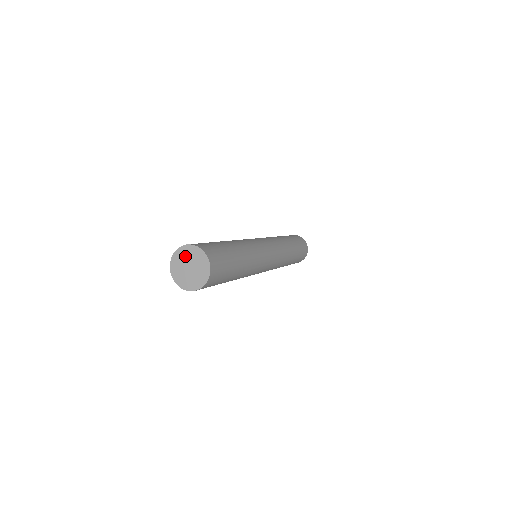
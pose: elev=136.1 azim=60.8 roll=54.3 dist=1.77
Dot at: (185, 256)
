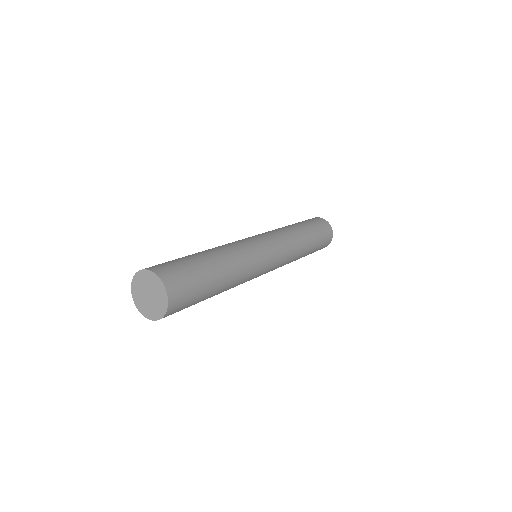
Dot at: (141, 284)
